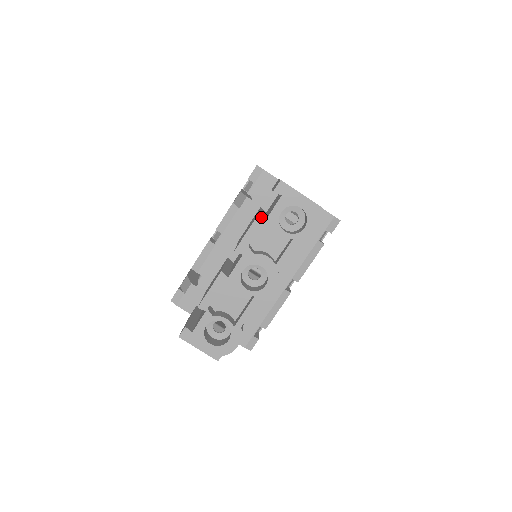
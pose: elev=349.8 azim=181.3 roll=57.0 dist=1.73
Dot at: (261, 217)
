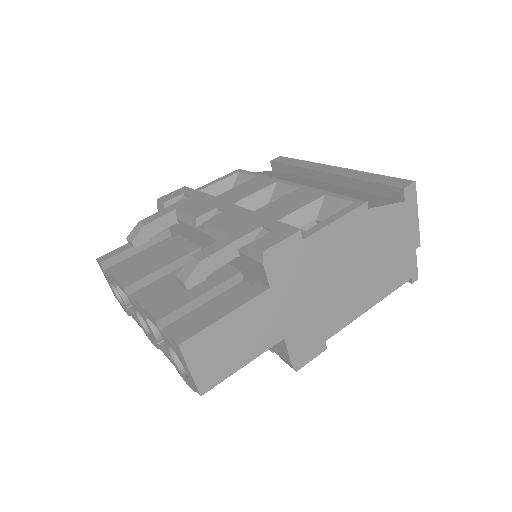
Dot at: (156, 324)
